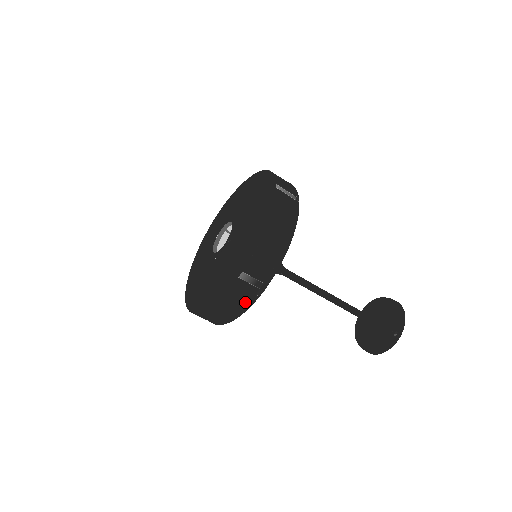
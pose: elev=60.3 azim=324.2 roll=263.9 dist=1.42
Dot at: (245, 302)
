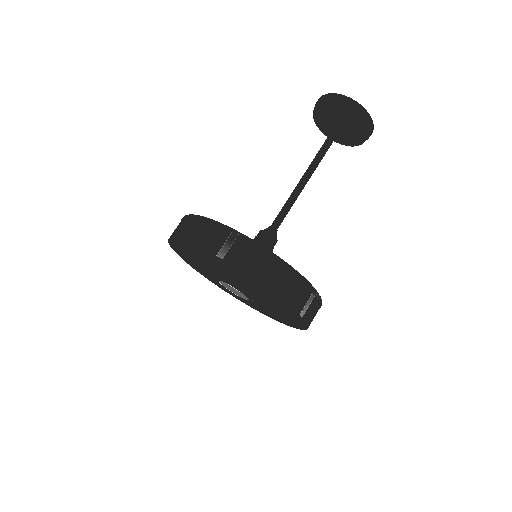
Dot at: (318, 306)
